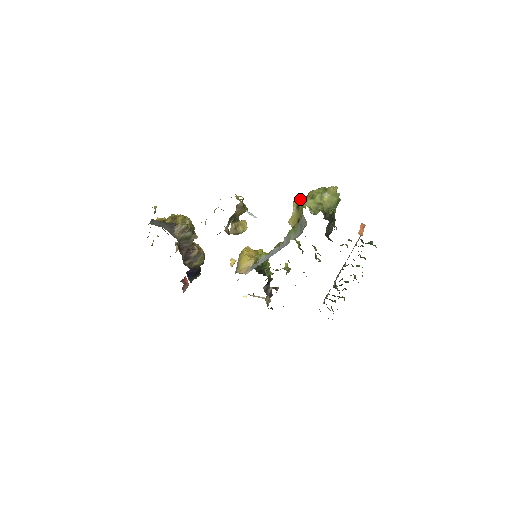
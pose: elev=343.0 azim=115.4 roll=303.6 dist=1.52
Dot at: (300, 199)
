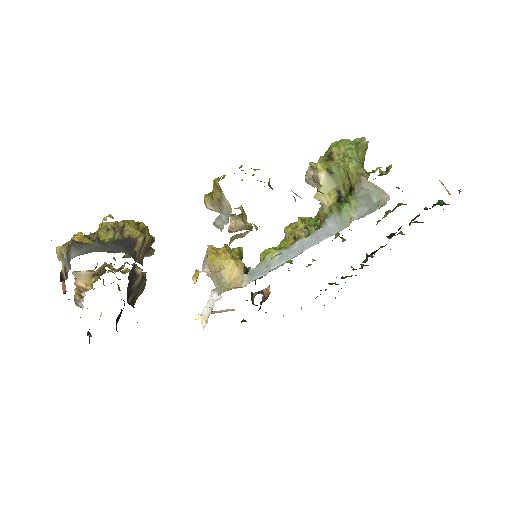
Dot at: (321, 161)
